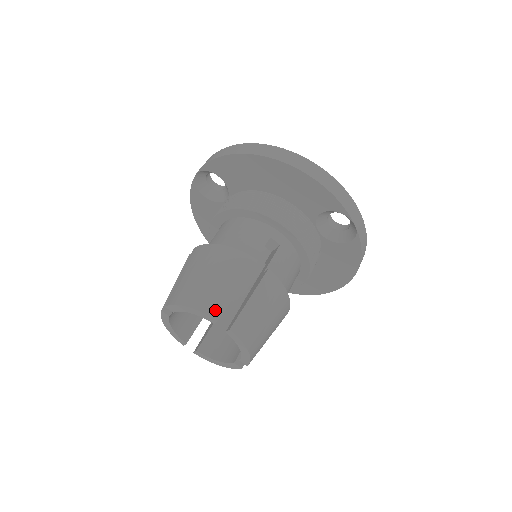
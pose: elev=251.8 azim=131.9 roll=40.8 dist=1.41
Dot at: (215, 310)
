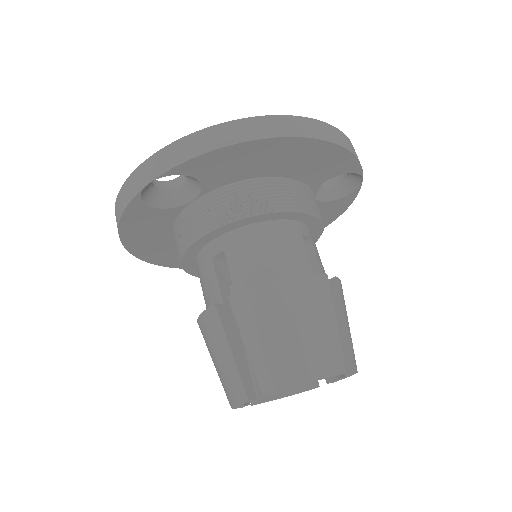
Dot at: (338, 363)
